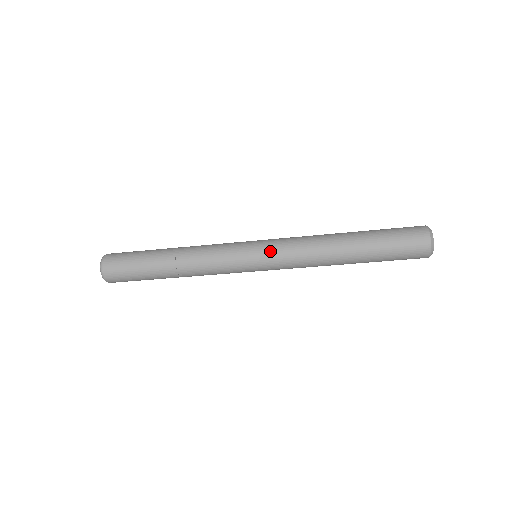
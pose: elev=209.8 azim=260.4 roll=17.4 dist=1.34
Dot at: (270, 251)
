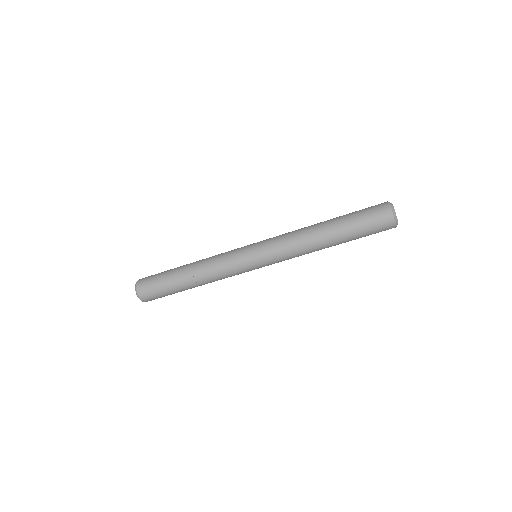
Dot at: (267, 257)
